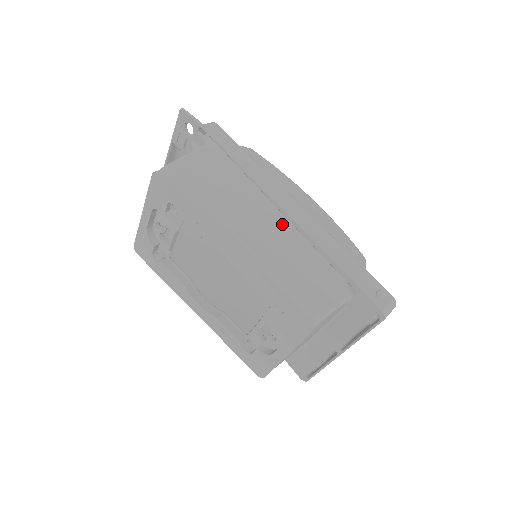
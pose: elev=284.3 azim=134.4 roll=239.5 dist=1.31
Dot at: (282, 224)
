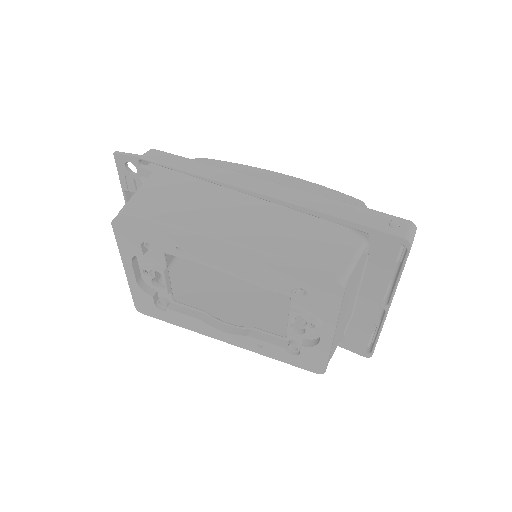
Dot at: (262, 208)
